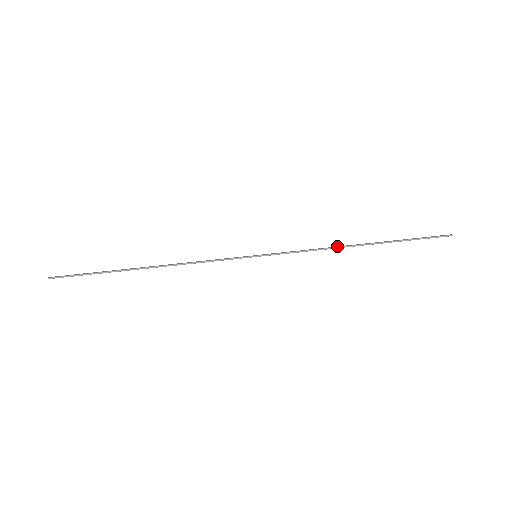
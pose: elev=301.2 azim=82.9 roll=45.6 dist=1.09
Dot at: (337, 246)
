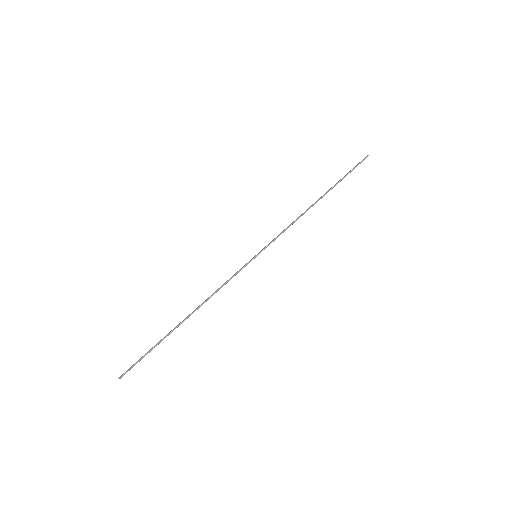
Dot at: occluded
